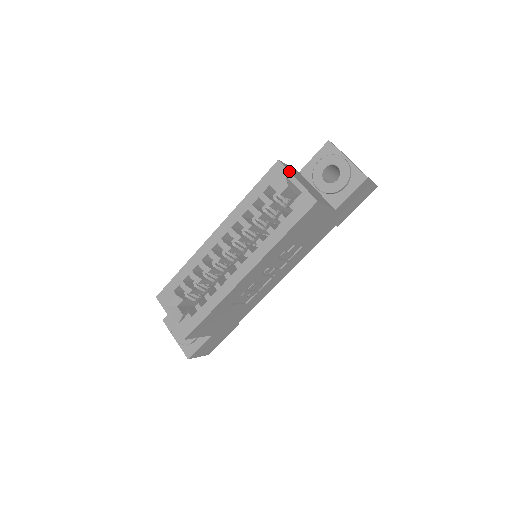
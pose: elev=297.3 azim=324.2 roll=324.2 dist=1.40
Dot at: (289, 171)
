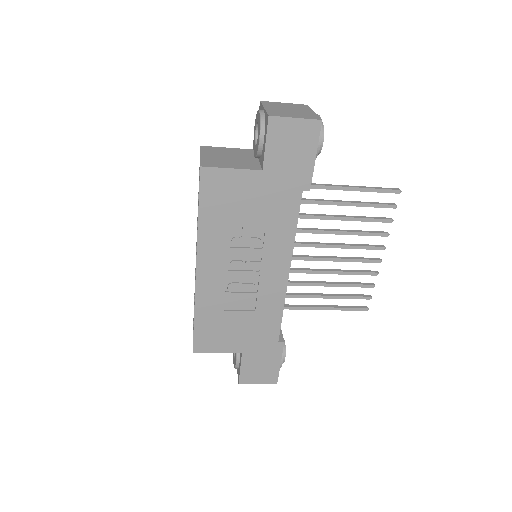
Dot at: (200, 151)
